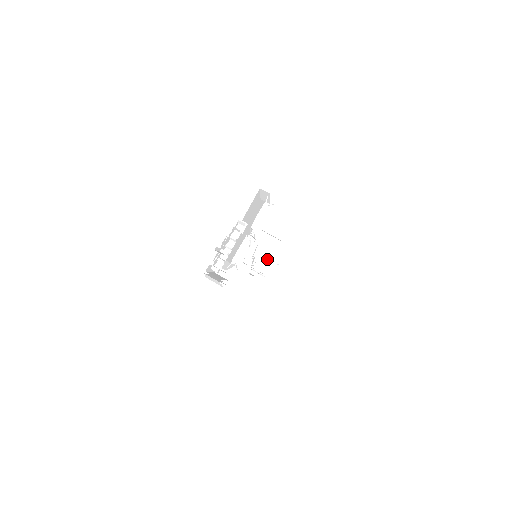
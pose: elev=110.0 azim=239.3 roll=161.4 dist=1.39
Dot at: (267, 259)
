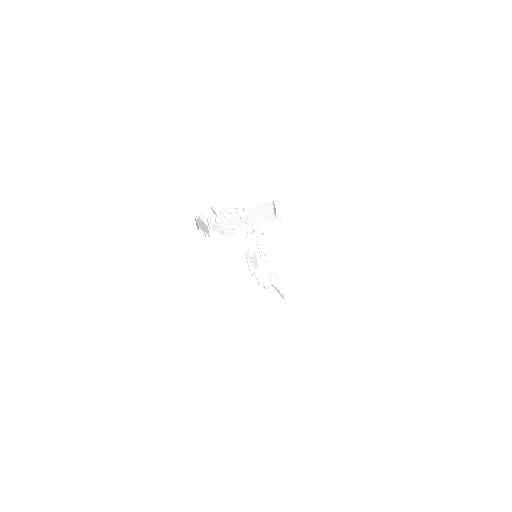
Dot at: (258, 261)
